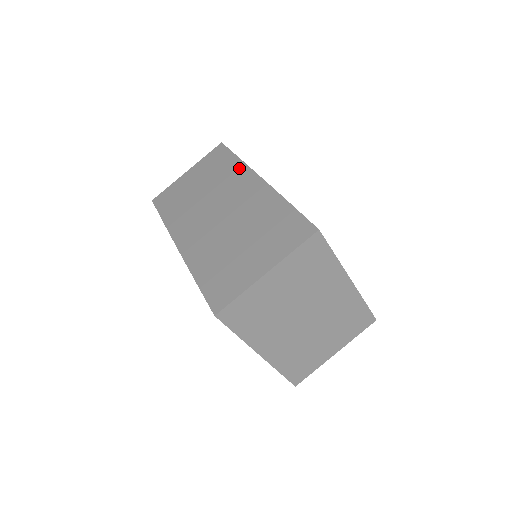
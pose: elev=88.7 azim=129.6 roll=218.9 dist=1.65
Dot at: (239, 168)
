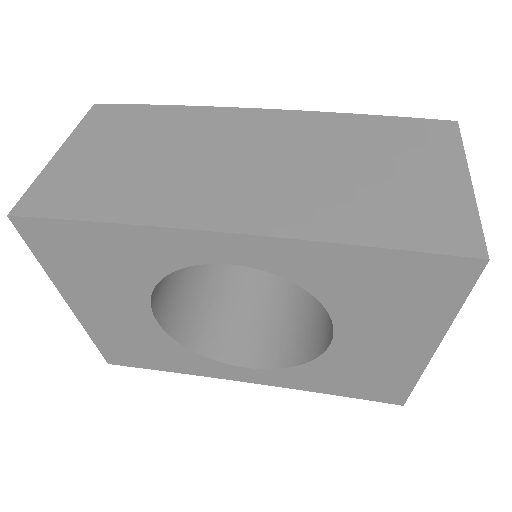
Dot at: (204, 113)
